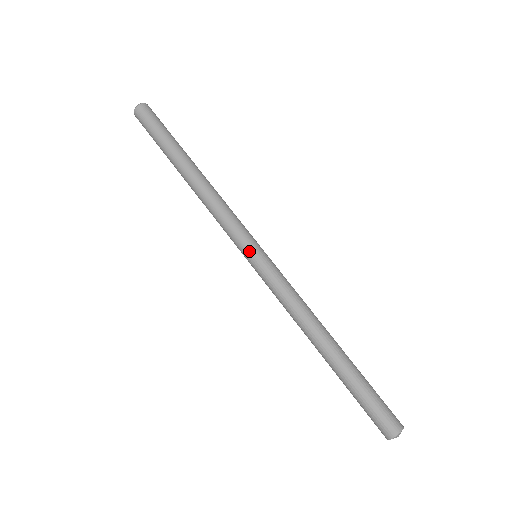
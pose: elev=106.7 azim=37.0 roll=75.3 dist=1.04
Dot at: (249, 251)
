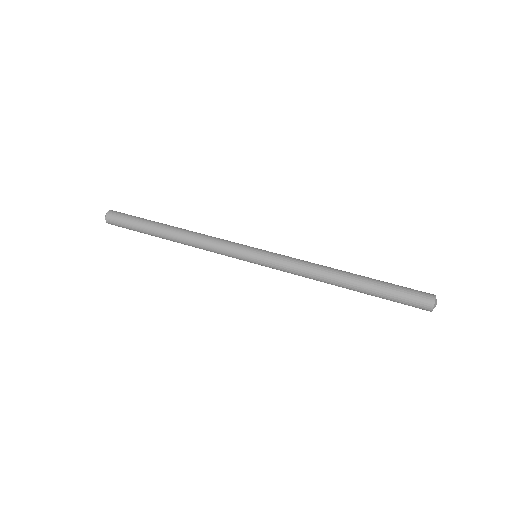
Dot at: (249, 255)
